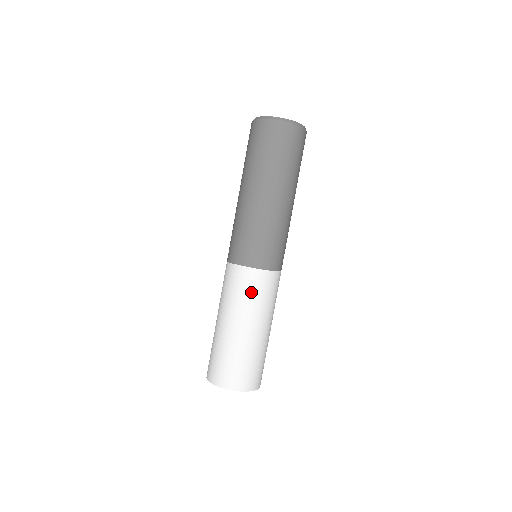
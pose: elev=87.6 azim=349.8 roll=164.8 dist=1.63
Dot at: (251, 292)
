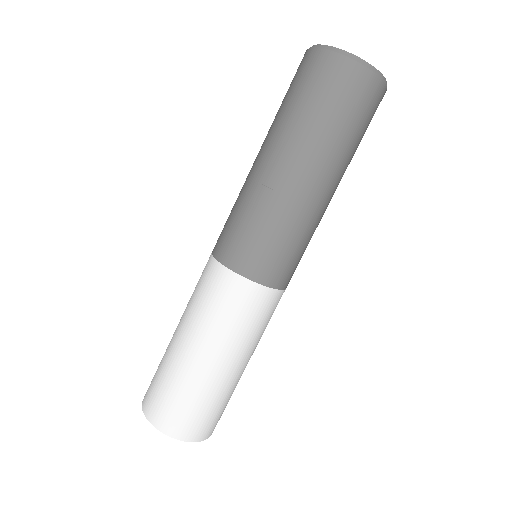
Dot at: (237, 313)
